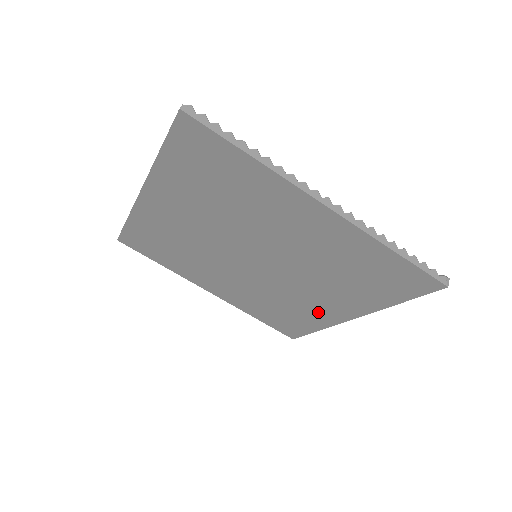
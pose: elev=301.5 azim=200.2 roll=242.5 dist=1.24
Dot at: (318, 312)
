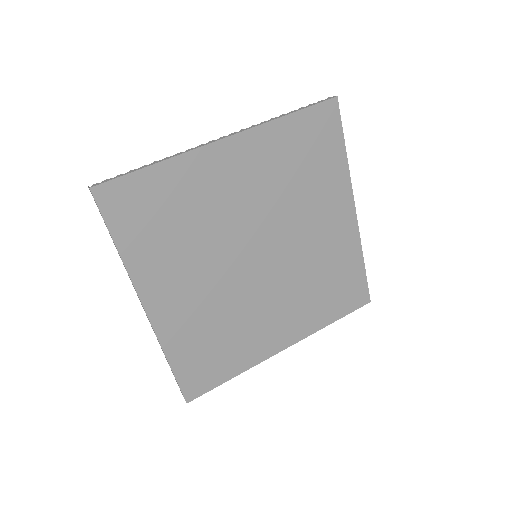
Dot at: (260, 341)
